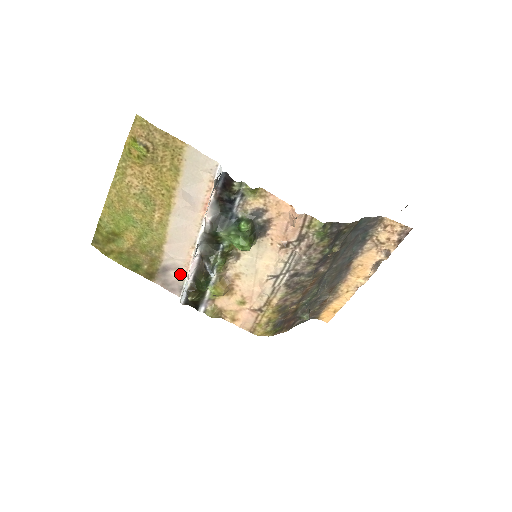
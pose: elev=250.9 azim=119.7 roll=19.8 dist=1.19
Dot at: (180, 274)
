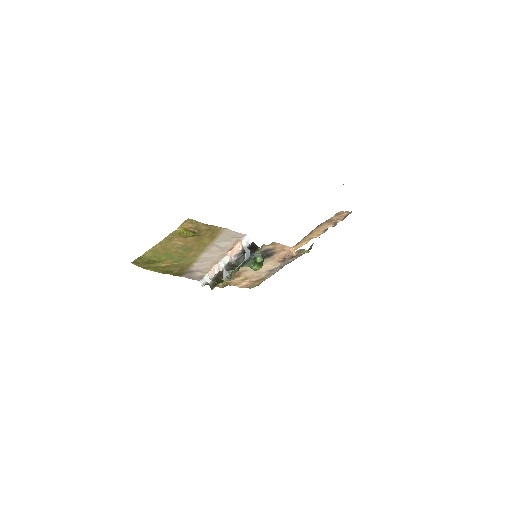
Dot at: (202, 273)
